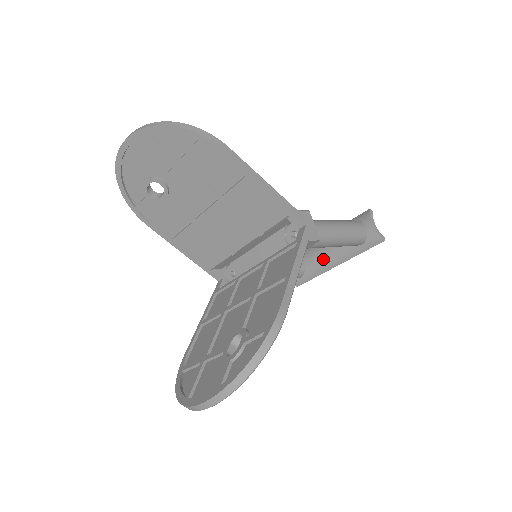
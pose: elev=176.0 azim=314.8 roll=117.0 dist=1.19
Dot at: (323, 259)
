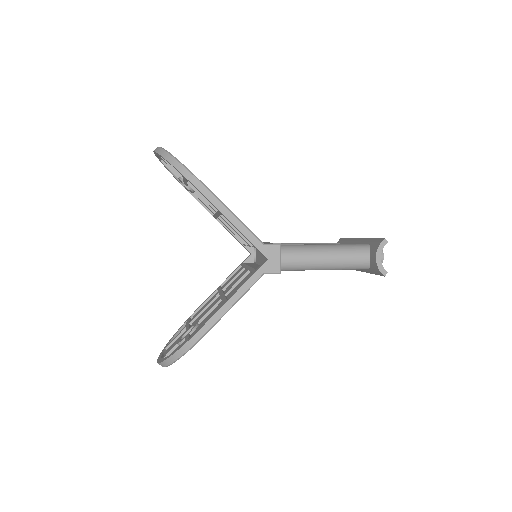
Dot at: occluded
